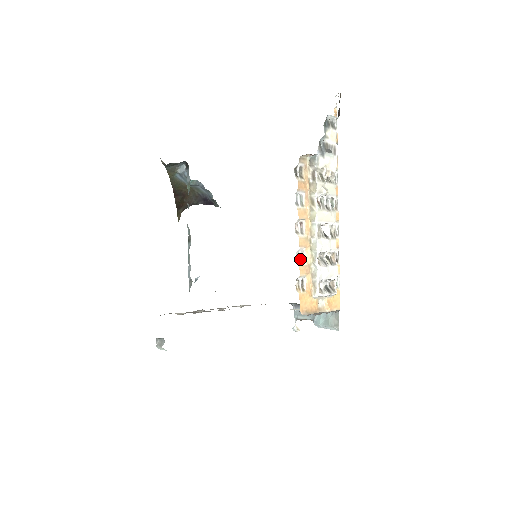
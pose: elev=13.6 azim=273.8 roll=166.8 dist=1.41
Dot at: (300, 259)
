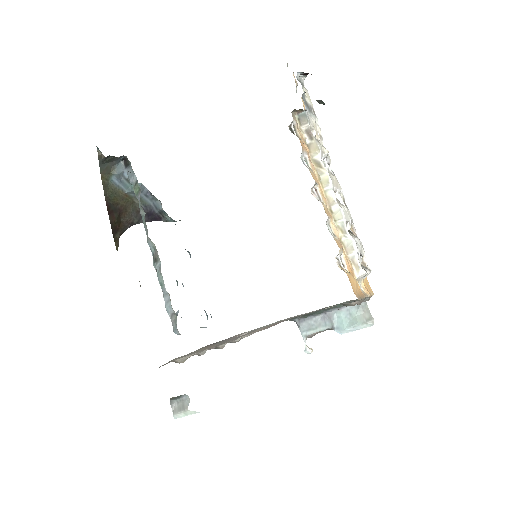
Dot at: (331, 232)
